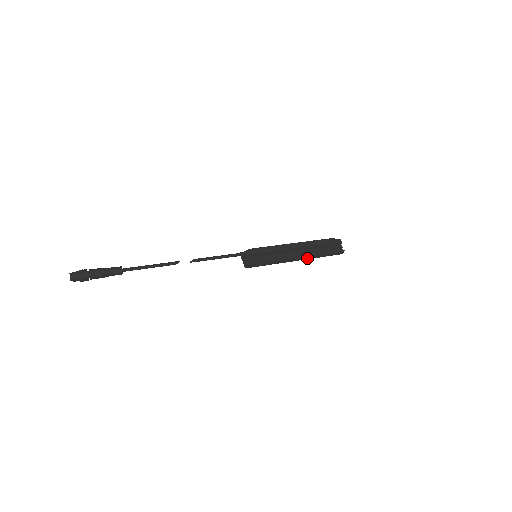
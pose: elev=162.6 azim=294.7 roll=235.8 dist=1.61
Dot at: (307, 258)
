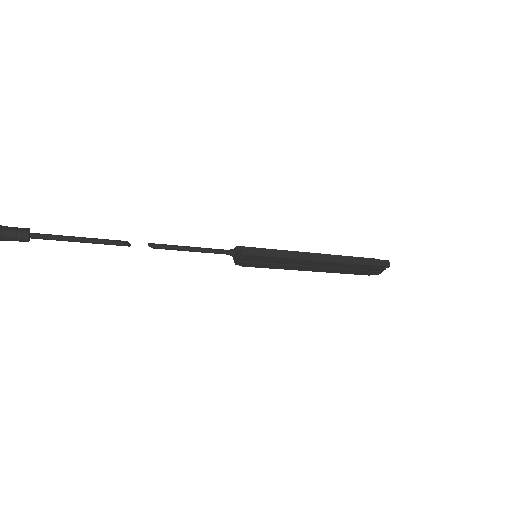
Dot at: (337, 261)
